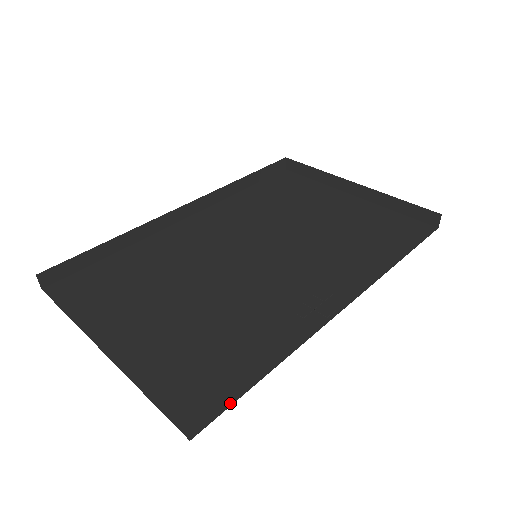
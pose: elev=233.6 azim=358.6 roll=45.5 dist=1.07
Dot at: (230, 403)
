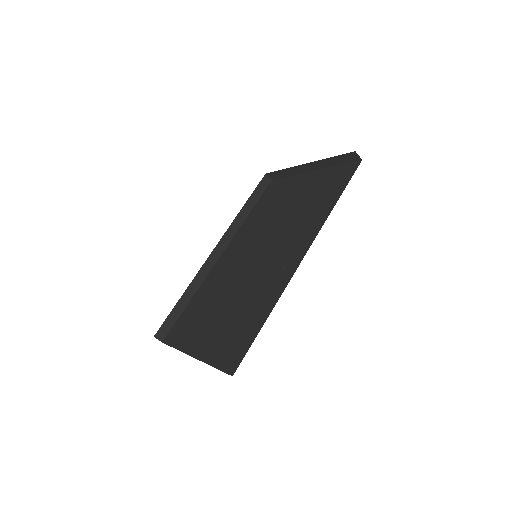
Dot at: (248, 348)
